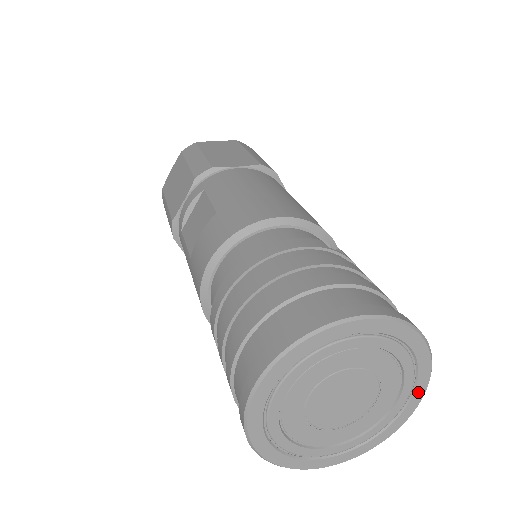
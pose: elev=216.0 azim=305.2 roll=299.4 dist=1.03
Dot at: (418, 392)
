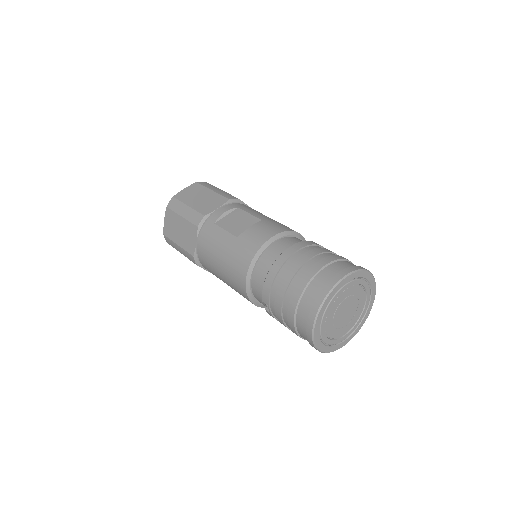
Dot at: (359, 327)
